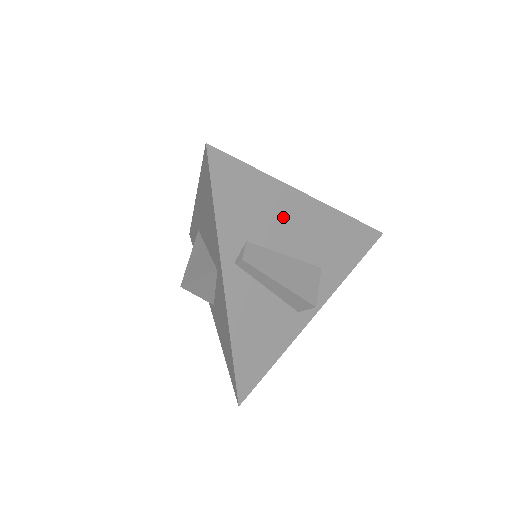
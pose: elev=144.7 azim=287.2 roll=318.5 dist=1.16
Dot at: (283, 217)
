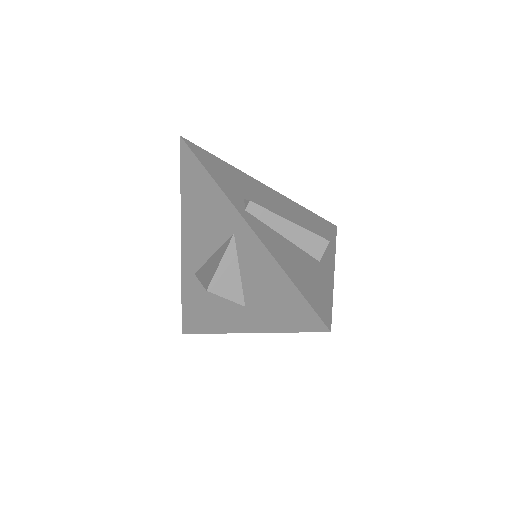
Dot at: (260, 193)
